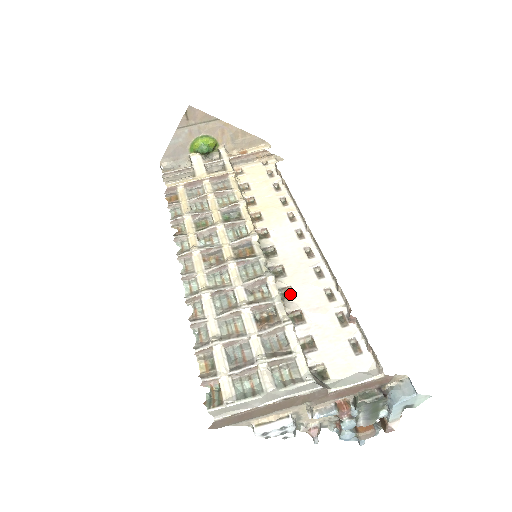
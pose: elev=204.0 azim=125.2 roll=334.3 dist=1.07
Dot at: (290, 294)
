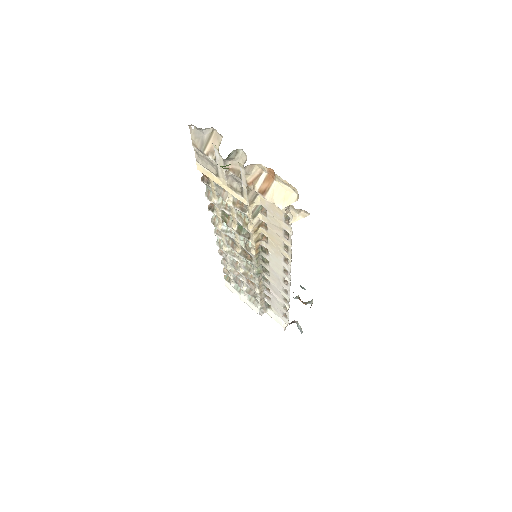
Dot at: occluded
